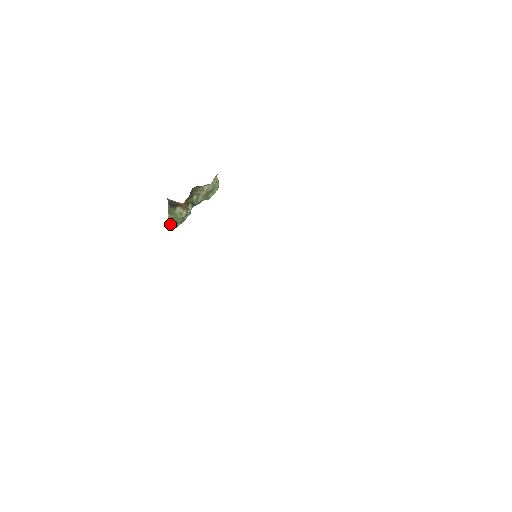
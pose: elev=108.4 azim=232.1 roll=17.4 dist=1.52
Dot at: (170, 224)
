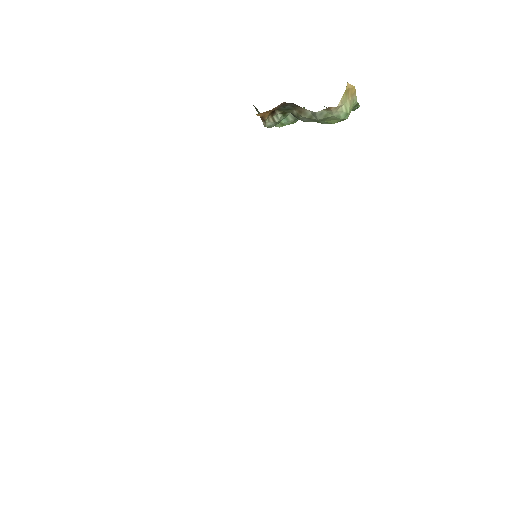
Dot at: occluded
